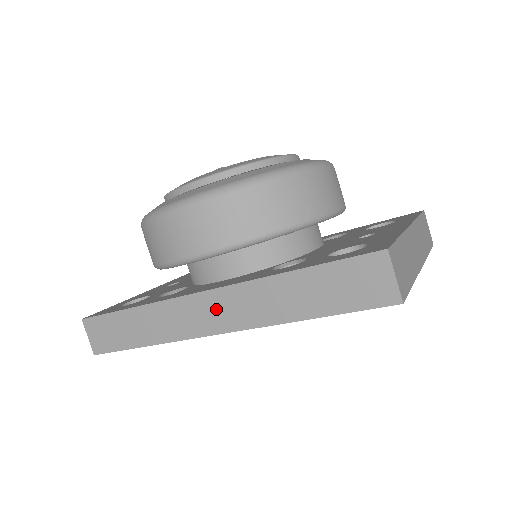
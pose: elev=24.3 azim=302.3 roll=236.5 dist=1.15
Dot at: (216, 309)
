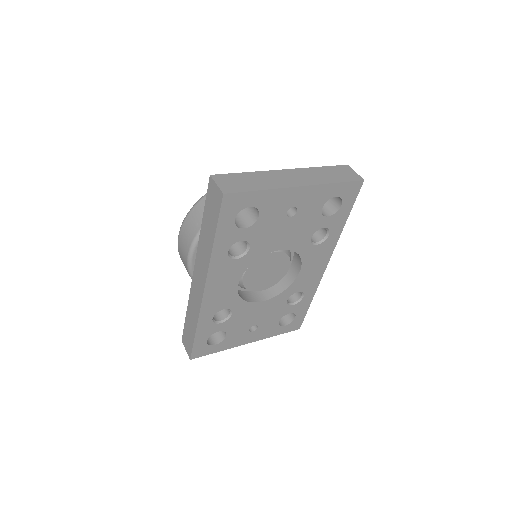
Dot at: (198, 276)
